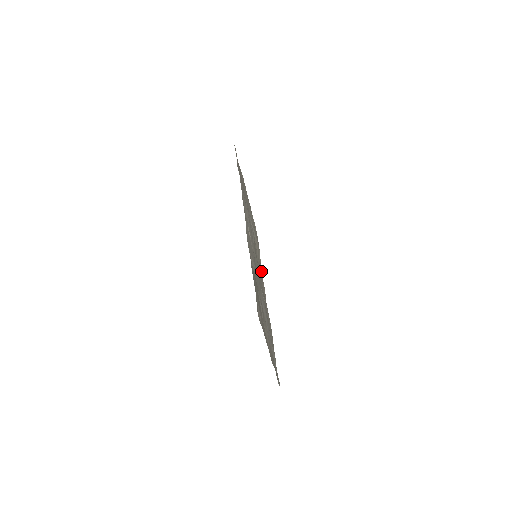
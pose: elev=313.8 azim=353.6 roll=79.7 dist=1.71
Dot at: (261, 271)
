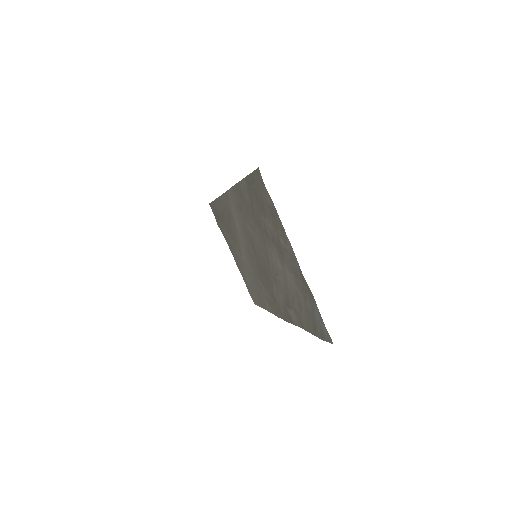
Dot at: (271, 309)
